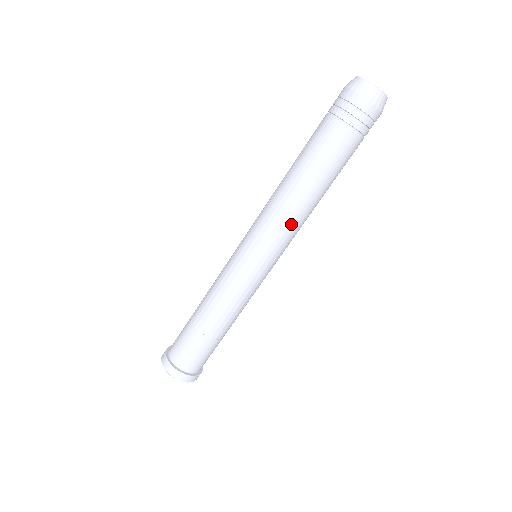
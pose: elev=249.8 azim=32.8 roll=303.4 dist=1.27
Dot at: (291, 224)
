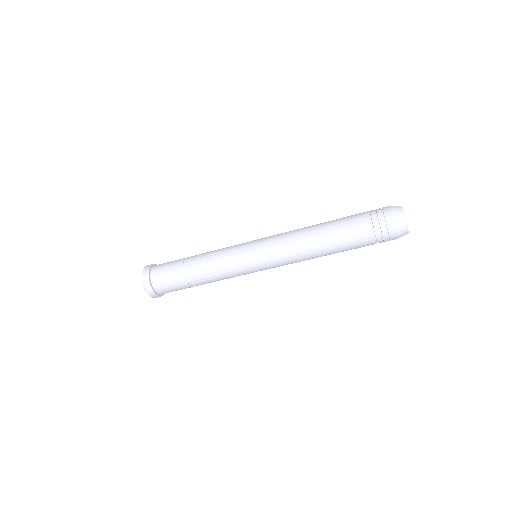
Dot at: occluded
